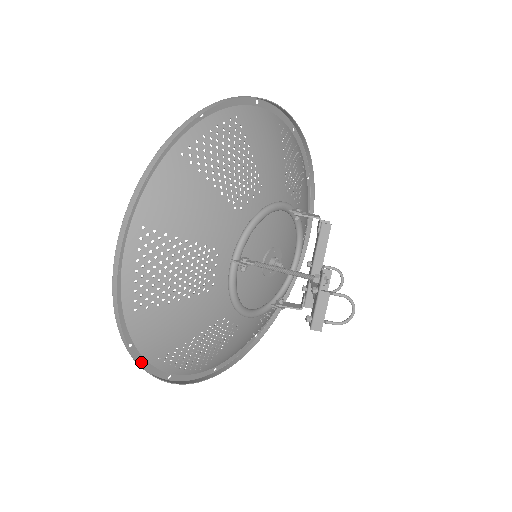
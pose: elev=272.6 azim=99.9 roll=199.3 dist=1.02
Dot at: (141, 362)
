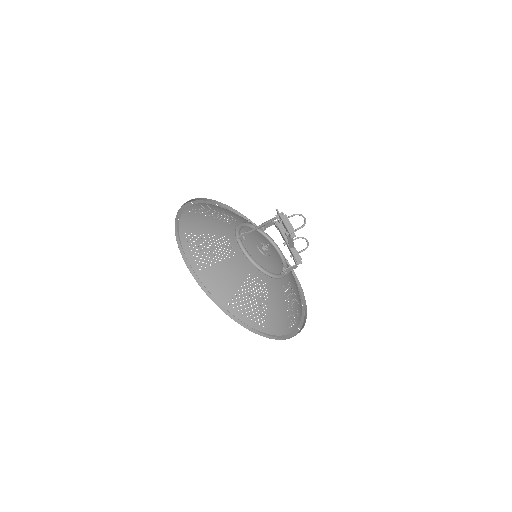
Dot at: (219, 306)
